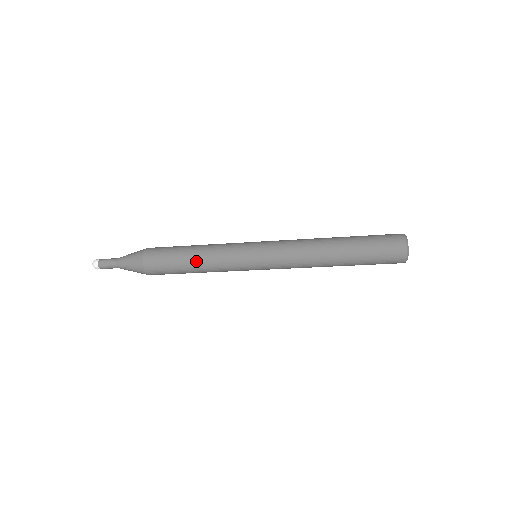
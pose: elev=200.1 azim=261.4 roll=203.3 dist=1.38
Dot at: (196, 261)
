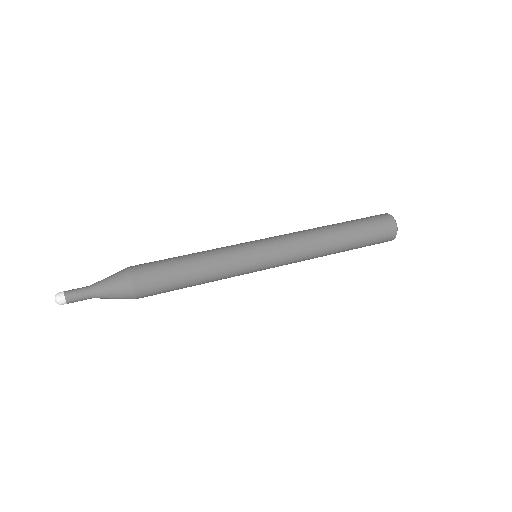
Dot at: (199, 281)
